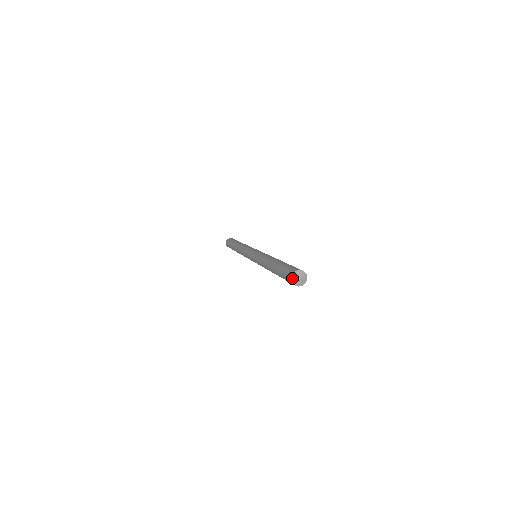
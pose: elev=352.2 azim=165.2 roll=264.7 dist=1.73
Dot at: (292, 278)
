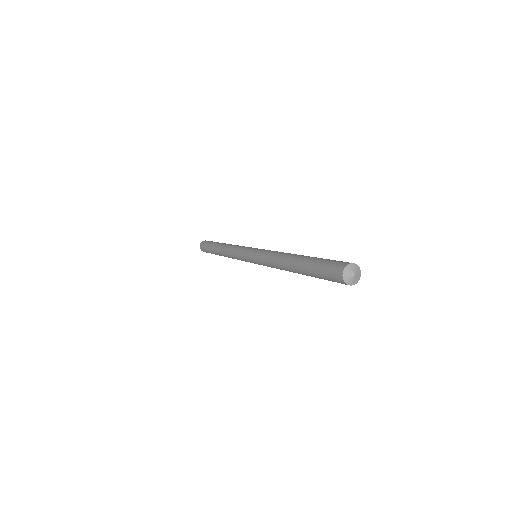
Dot at: (347, 266)
